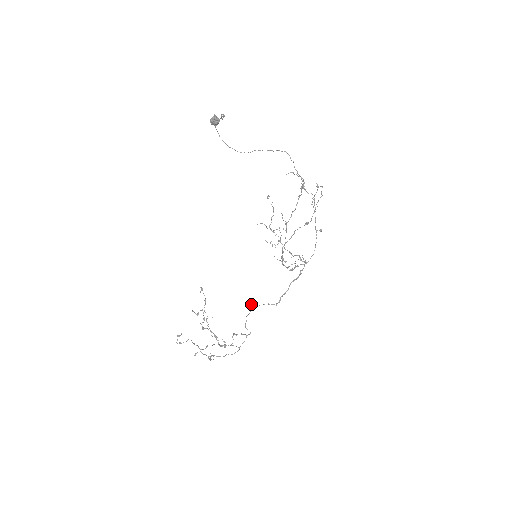
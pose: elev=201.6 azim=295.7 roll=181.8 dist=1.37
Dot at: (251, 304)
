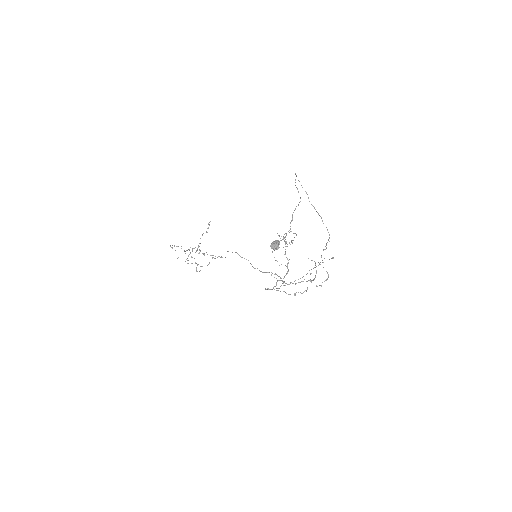
Dot at: (237, 253)
